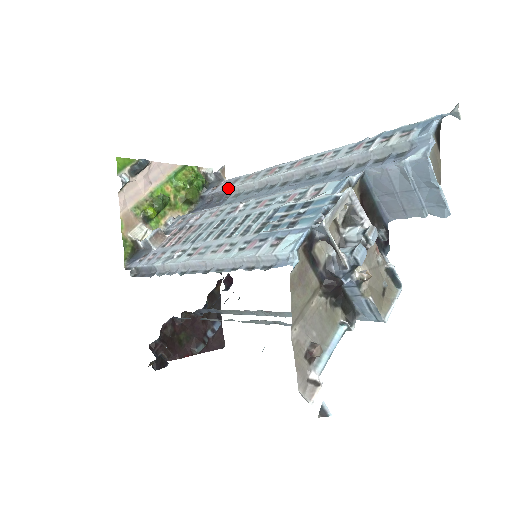
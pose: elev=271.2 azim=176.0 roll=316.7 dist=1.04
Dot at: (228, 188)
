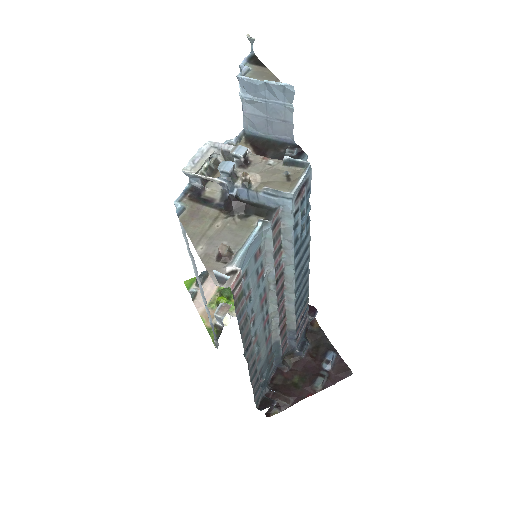
Dot at: occluded
